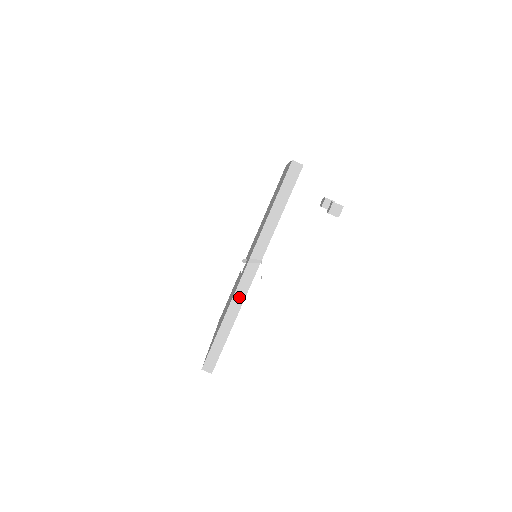
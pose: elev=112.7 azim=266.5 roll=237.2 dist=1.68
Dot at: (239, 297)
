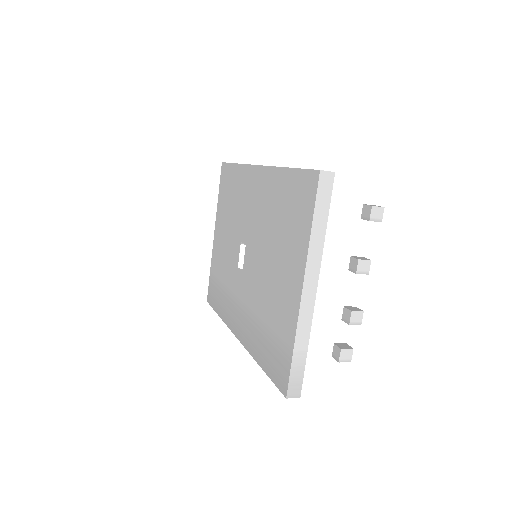
Dot at: occluded
